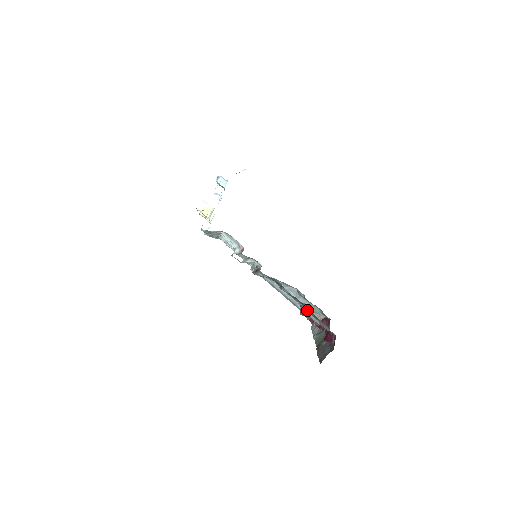
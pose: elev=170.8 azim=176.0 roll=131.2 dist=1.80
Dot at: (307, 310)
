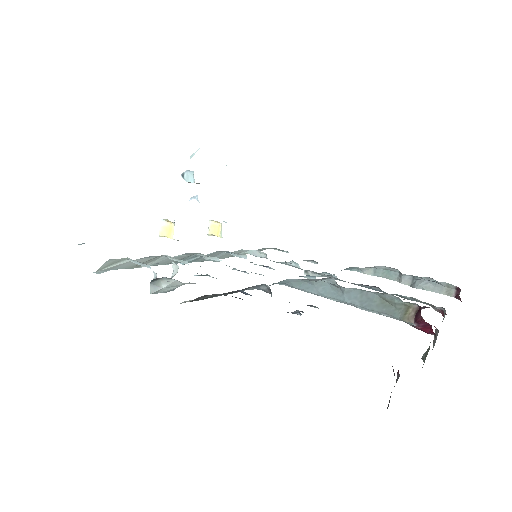
Dot at: occluded
